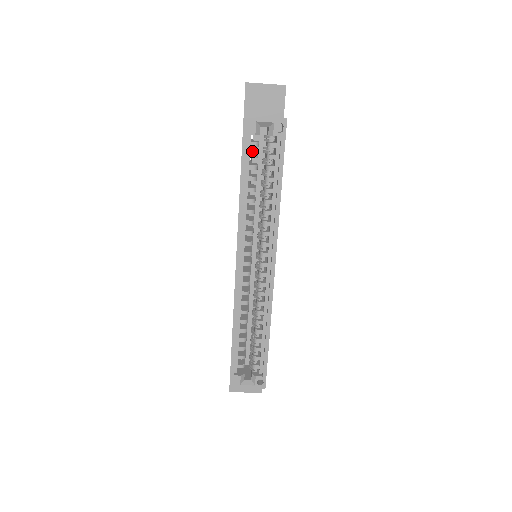
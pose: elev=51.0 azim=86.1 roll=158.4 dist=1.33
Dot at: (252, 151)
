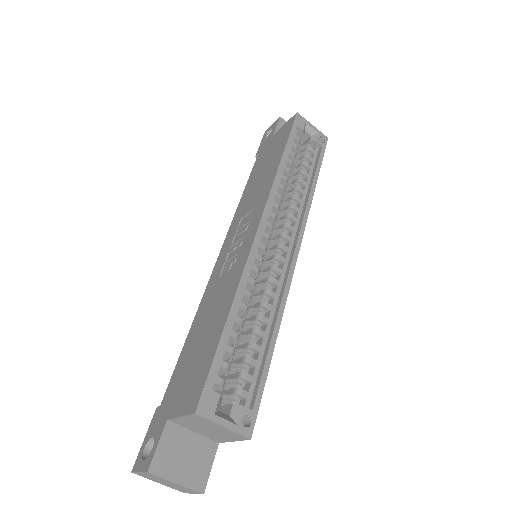
Dot at: occluded
